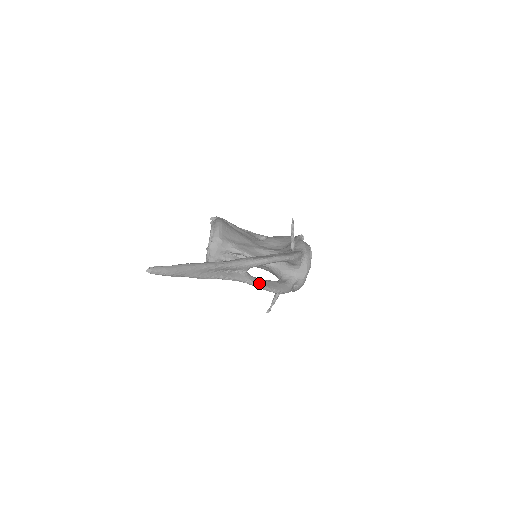
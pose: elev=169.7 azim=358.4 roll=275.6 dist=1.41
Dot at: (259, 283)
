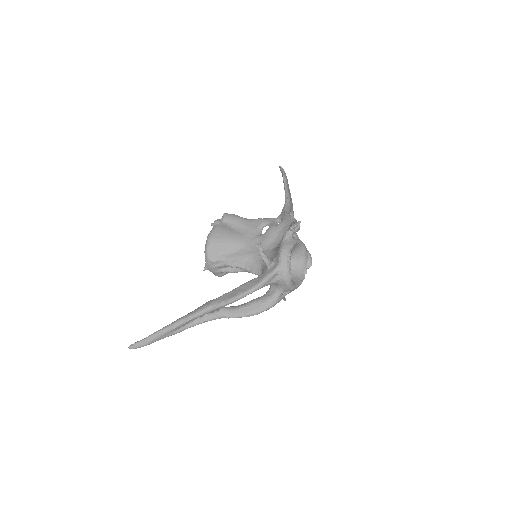
Dot at: (234, 315)
